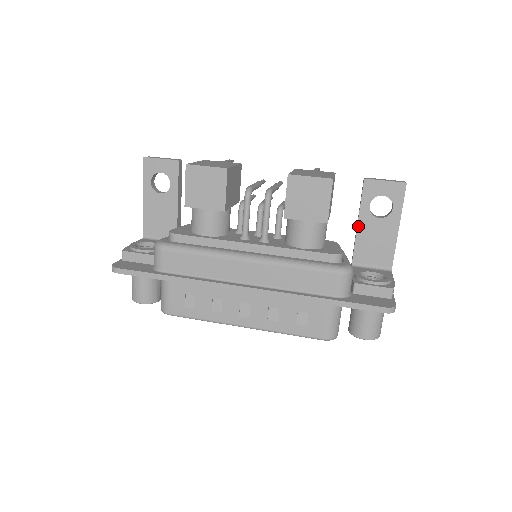
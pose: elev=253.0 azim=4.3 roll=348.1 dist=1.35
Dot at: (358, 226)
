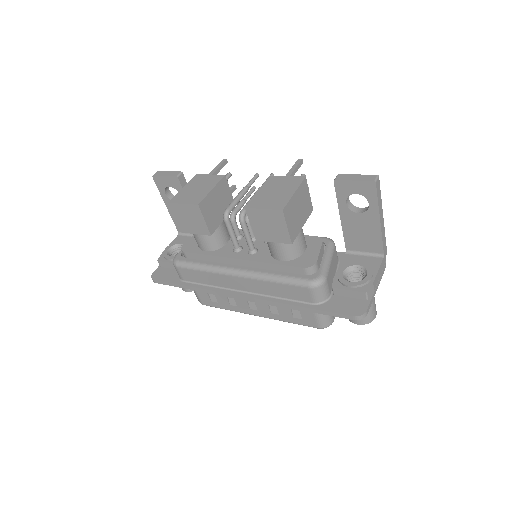
Dot at: (341, 220)
